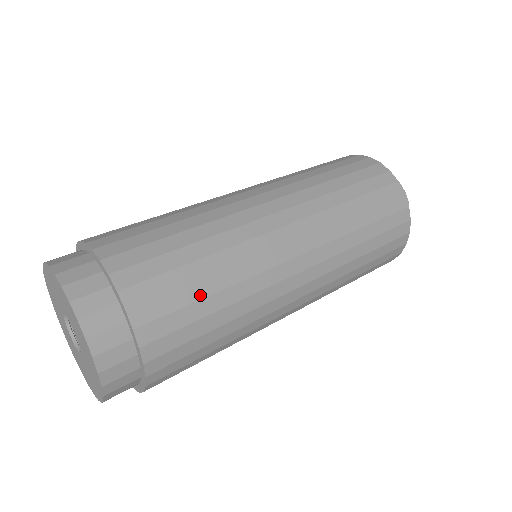
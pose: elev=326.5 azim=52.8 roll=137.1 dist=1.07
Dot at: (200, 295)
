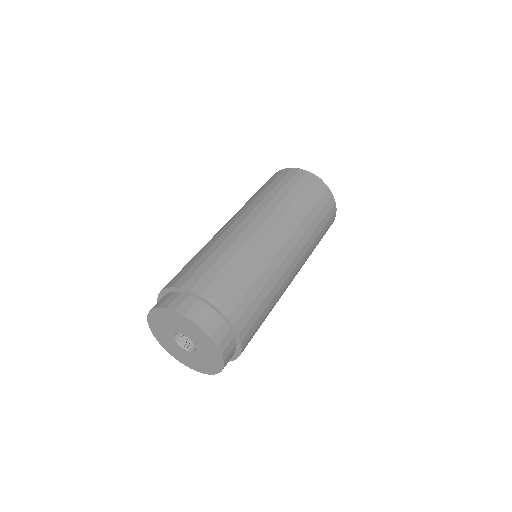
Dot at: occluded
